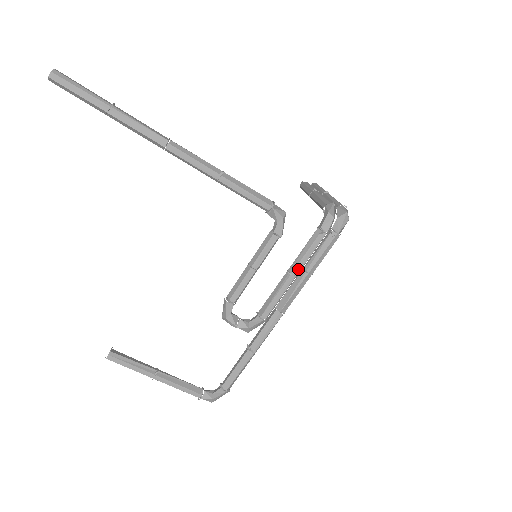
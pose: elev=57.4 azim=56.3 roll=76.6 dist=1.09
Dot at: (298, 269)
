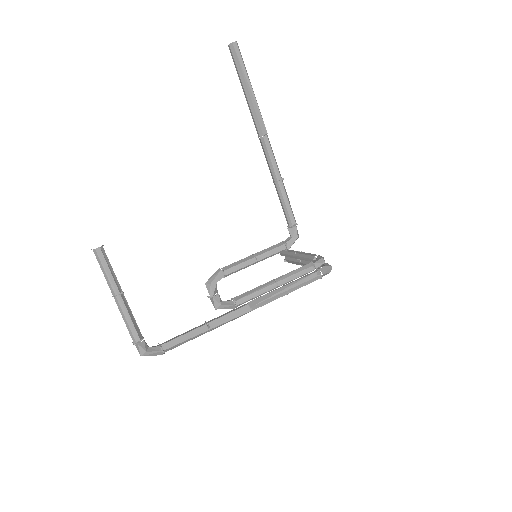
Dot at: (283, 282)
